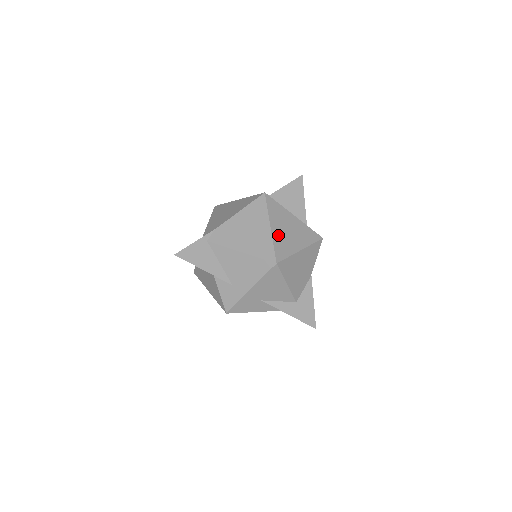
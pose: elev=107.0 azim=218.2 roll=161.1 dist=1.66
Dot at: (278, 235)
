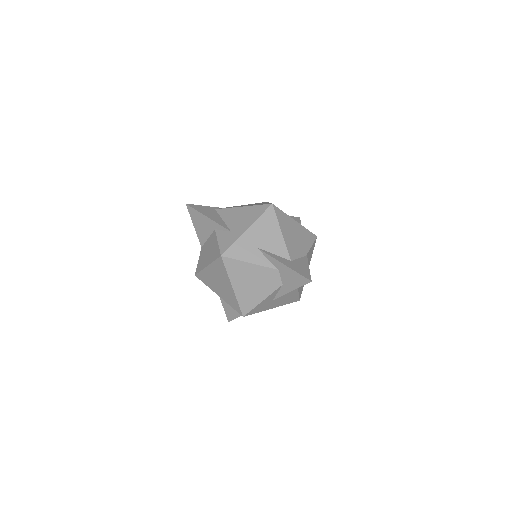
Dot at: occluded
